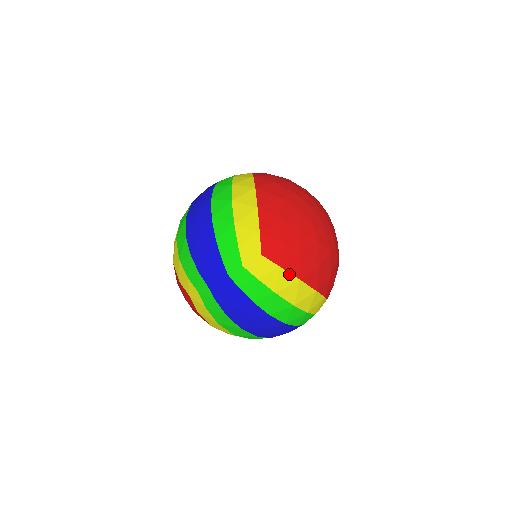
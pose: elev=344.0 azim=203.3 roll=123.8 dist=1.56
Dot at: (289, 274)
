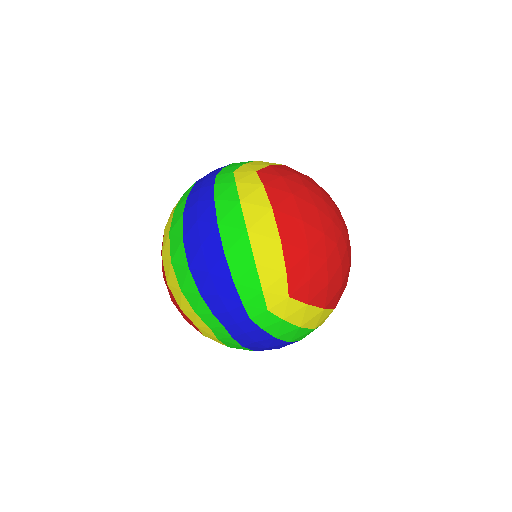
Dot at: (315, 307)
